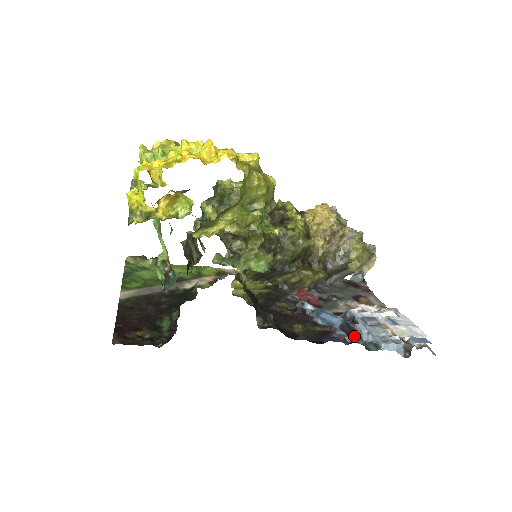
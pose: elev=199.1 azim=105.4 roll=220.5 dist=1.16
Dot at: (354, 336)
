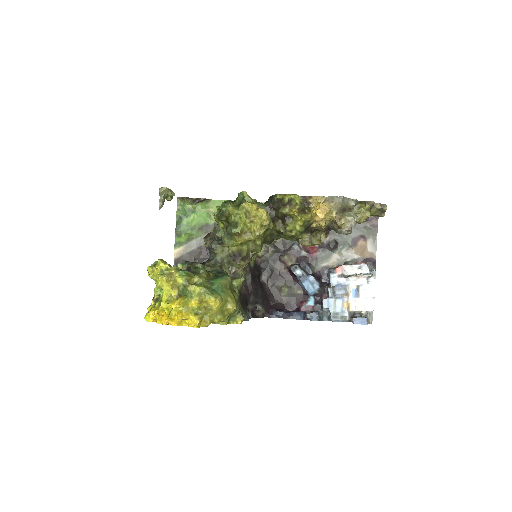
Dot at: (313, 314)
